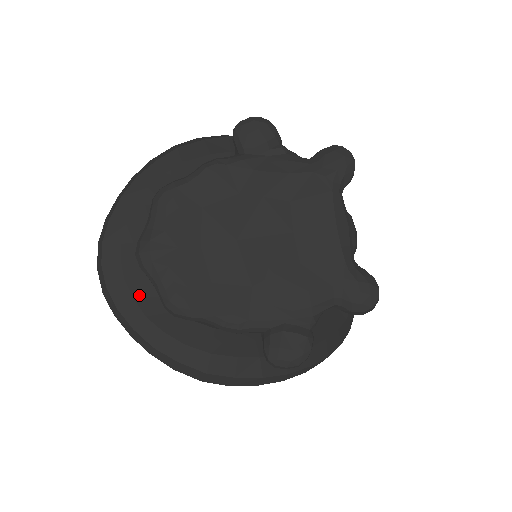
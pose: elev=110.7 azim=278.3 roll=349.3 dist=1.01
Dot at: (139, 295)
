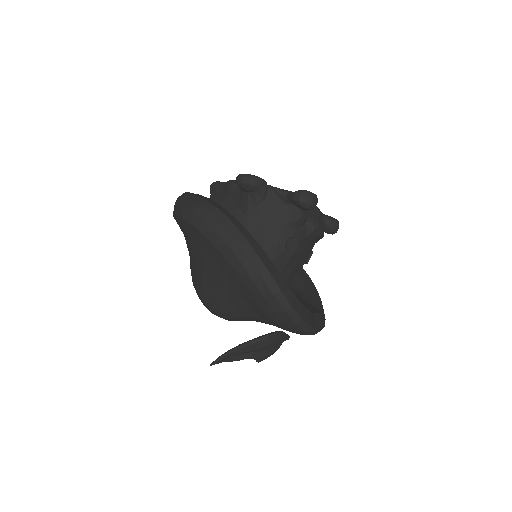
Dot at: occluded
